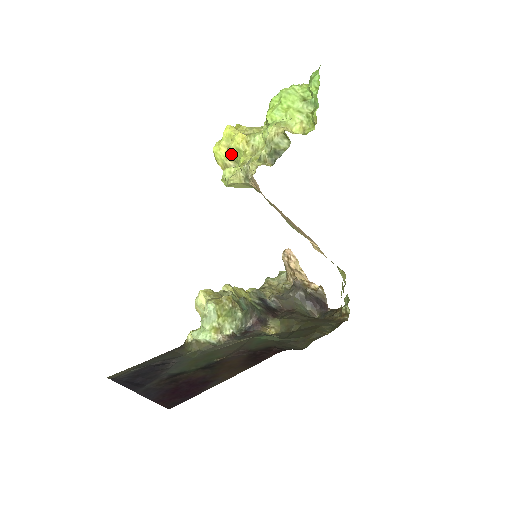
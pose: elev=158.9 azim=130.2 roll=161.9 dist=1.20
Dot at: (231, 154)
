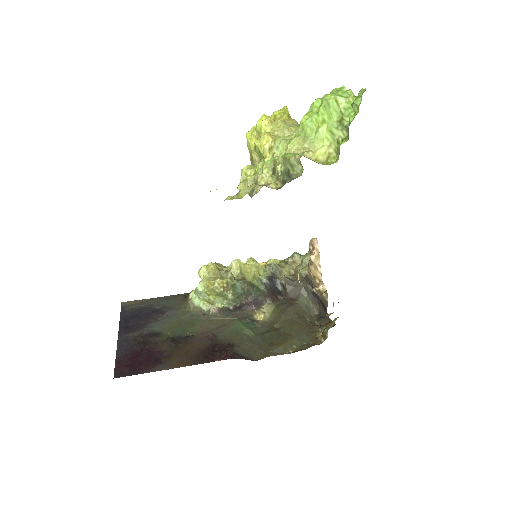
Dot at: (256, 151)
